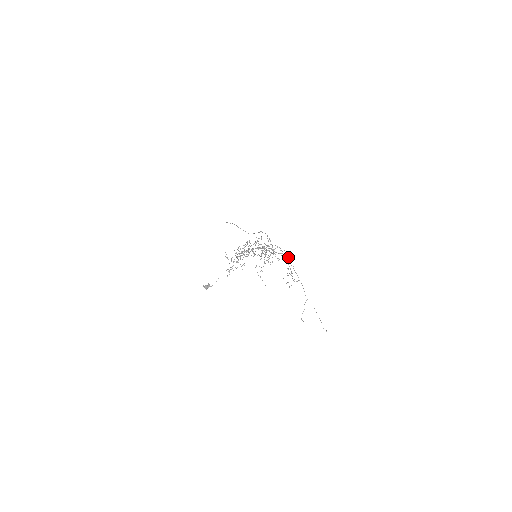
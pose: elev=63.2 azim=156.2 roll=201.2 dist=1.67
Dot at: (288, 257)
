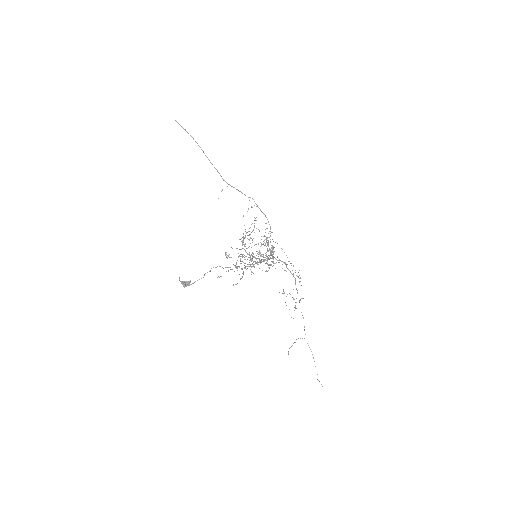
Dot at: occluded
